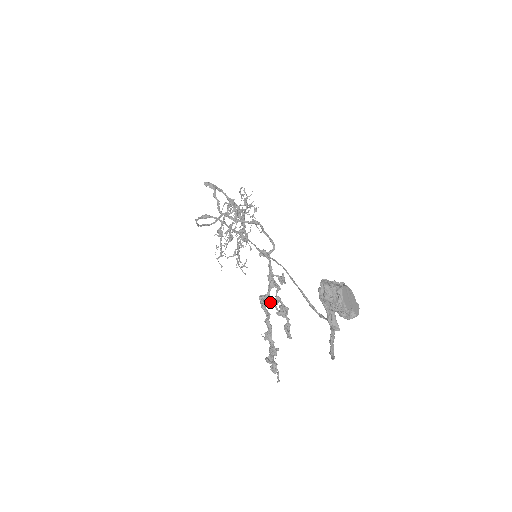
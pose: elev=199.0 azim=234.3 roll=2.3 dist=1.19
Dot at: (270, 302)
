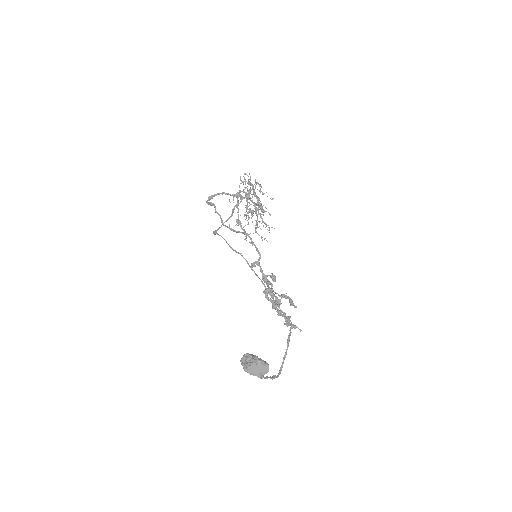
Dot at: occluded
